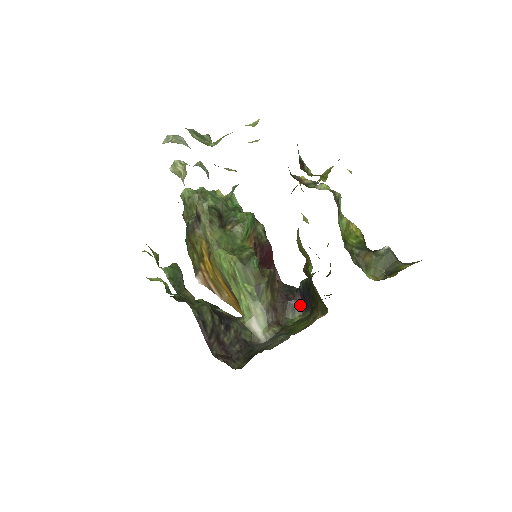
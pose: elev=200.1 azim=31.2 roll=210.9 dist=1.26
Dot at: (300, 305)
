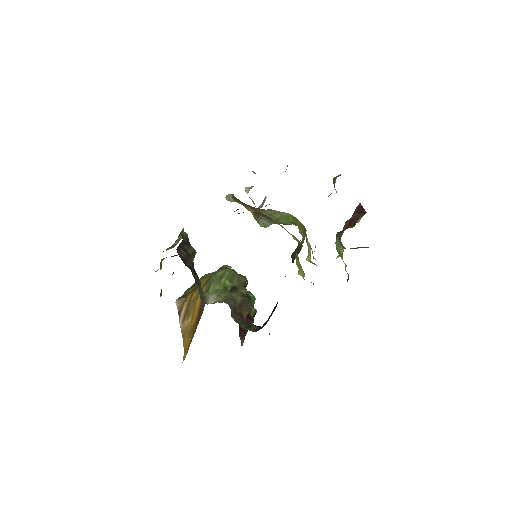
Dot at: (257, 329)
